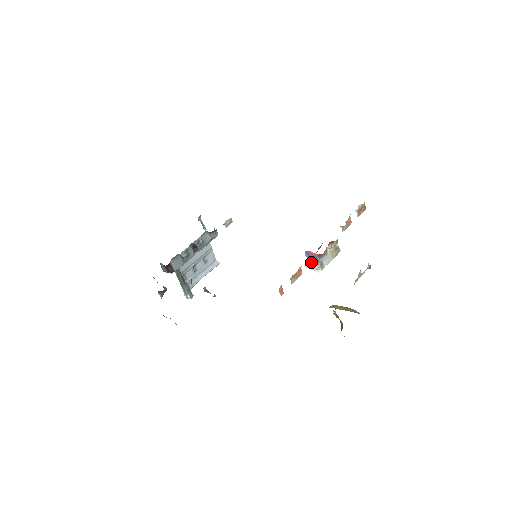
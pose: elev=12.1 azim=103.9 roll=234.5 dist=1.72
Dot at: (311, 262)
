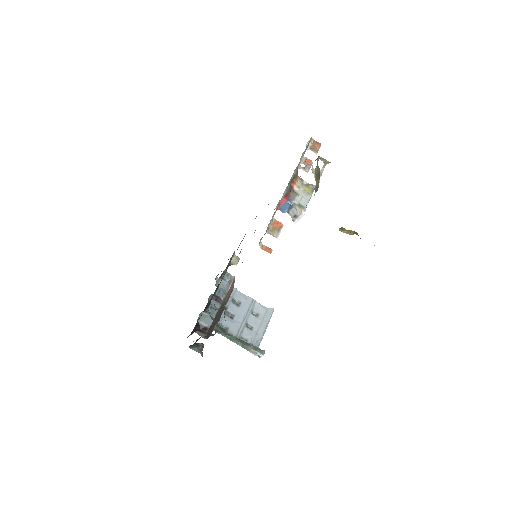
Dot at: (292, 213)
